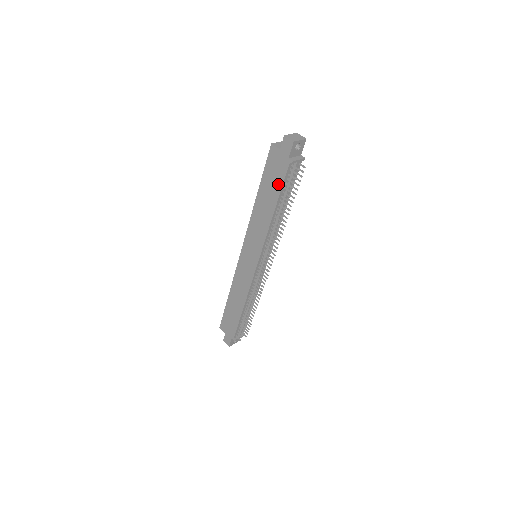
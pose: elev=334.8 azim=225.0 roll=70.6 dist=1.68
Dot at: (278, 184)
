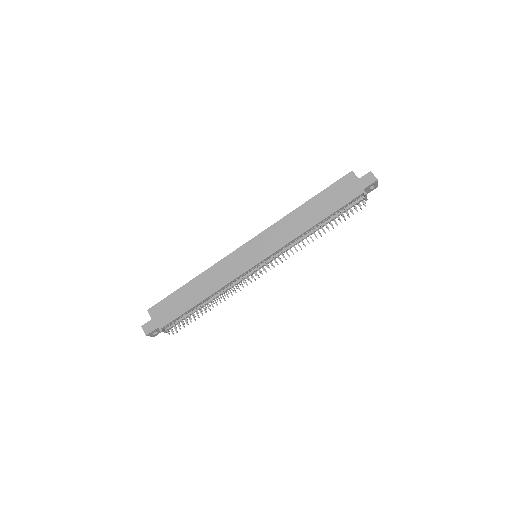
Dot at: (338, 204)
